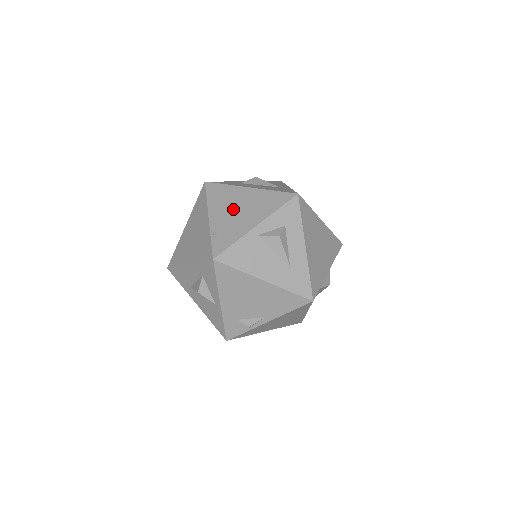
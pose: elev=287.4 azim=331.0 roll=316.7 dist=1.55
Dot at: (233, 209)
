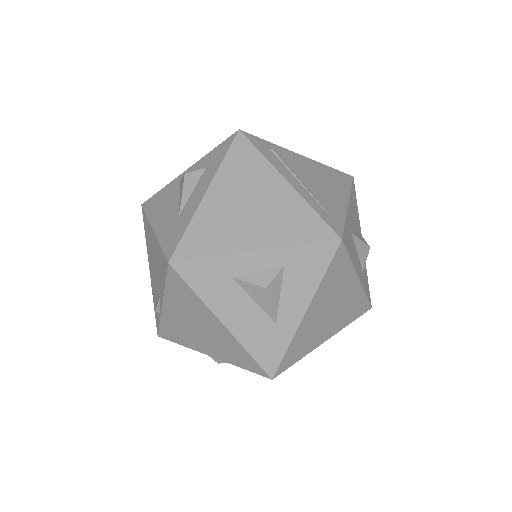
Dot at: occluded
